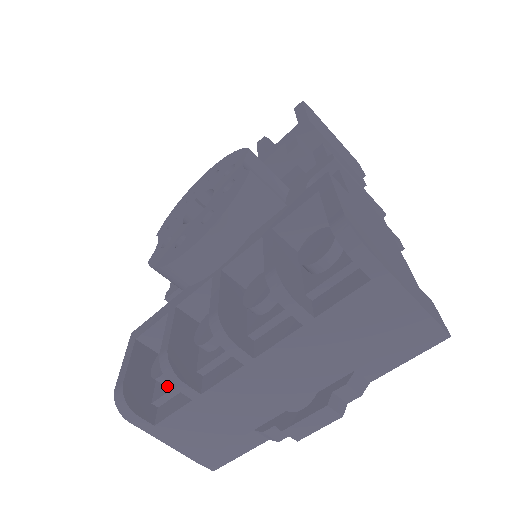
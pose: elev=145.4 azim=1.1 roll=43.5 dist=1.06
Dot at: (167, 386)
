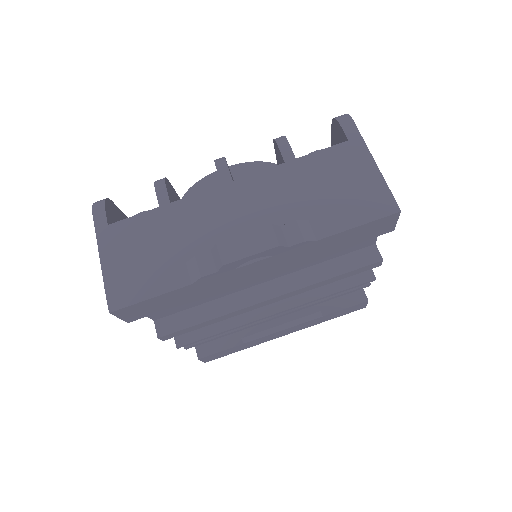
Dot at: occluded
